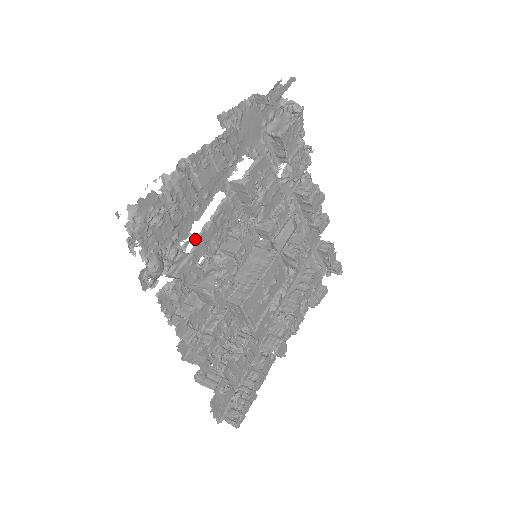
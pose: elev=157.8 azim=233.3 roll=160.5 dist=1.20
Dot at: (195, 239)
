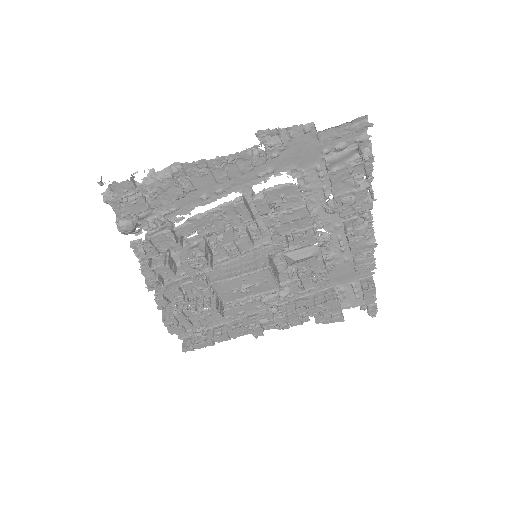
Dot at: (186, 220)
